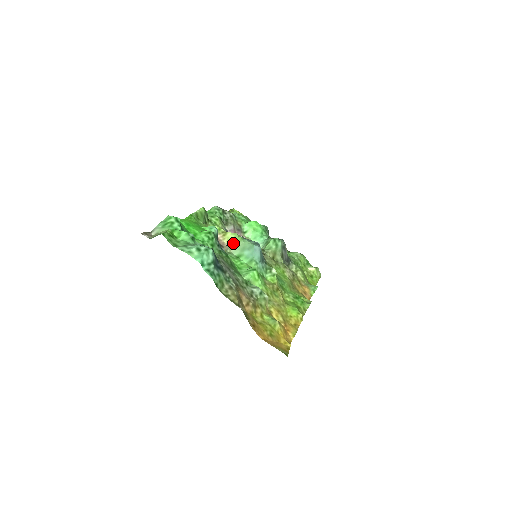
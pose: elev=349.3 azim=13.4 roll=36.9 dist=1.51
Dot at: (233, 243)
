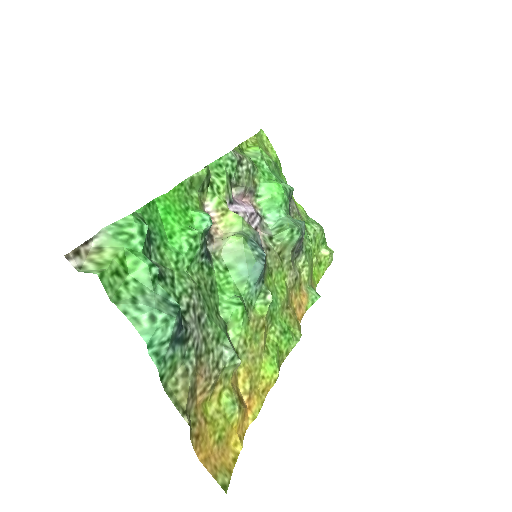
Dot at: (229, 242)
